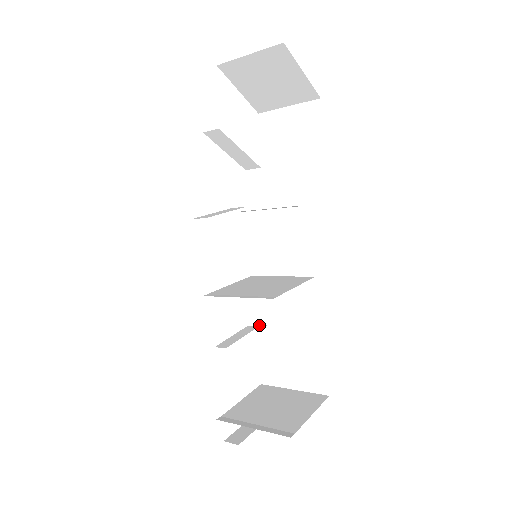
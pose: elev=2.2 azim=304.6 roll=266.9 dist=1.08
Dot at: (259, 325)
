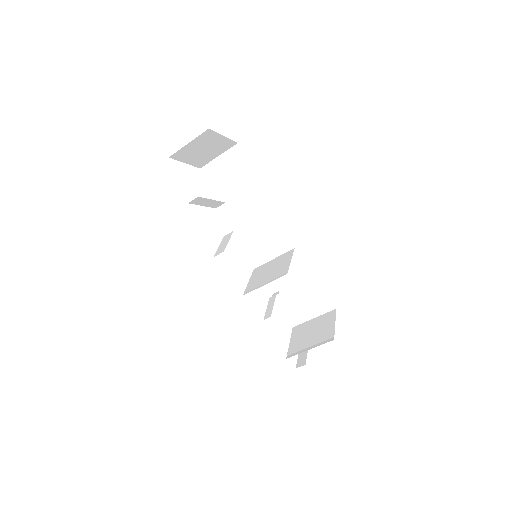
Dot at: (274, 294)
